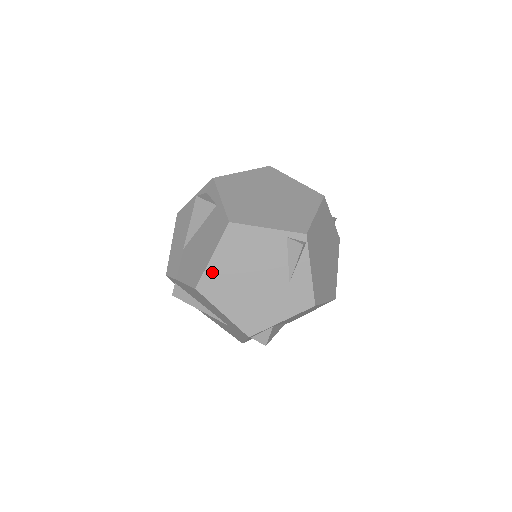
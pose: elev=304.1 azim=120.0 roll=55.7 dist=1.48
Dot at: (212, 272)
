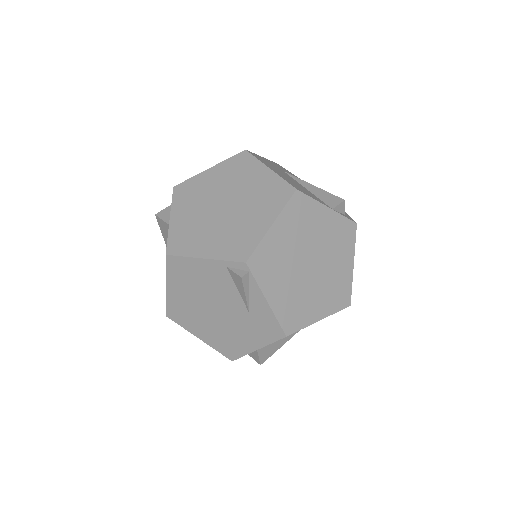
Dot at: (173, 302)
